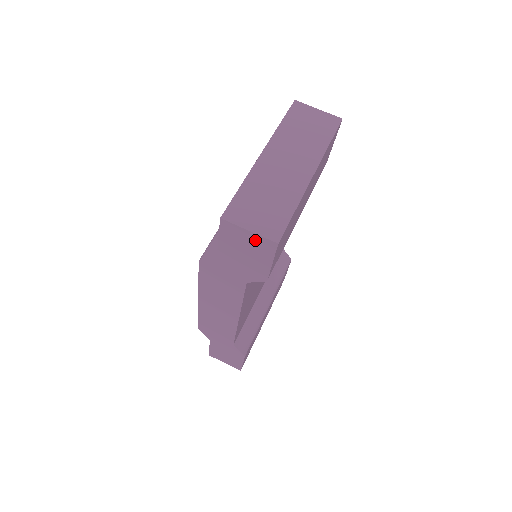
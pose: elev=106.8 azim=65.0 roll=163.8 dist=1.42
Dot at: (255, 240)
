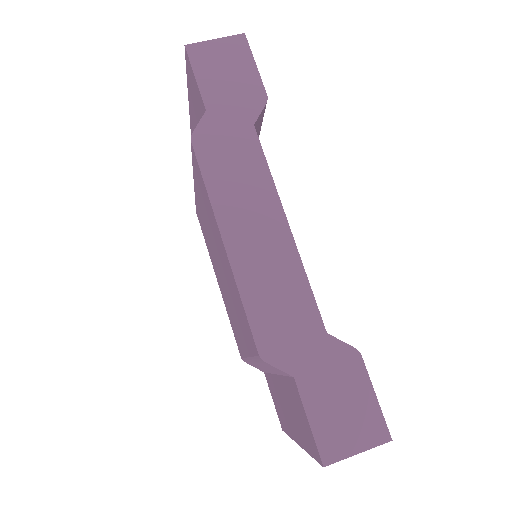
Dot at: (226, 47)
